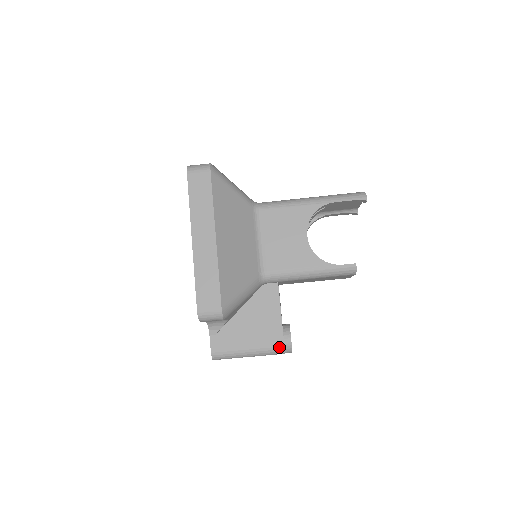
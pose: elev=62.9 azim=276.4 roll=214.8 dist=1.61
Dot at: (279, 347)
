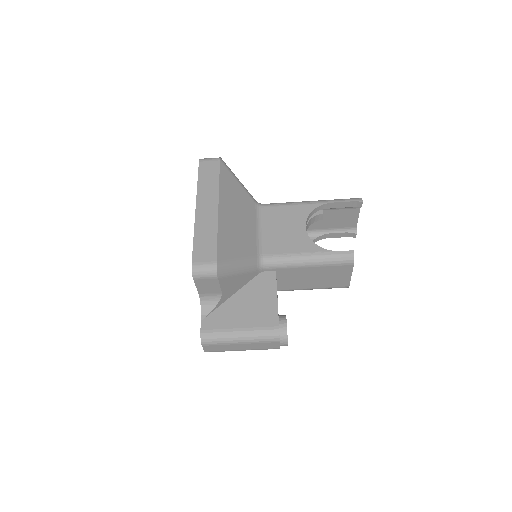
Dot at: (273, 330)
